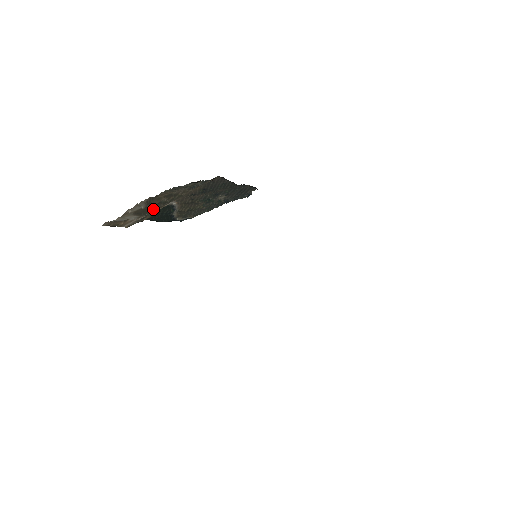
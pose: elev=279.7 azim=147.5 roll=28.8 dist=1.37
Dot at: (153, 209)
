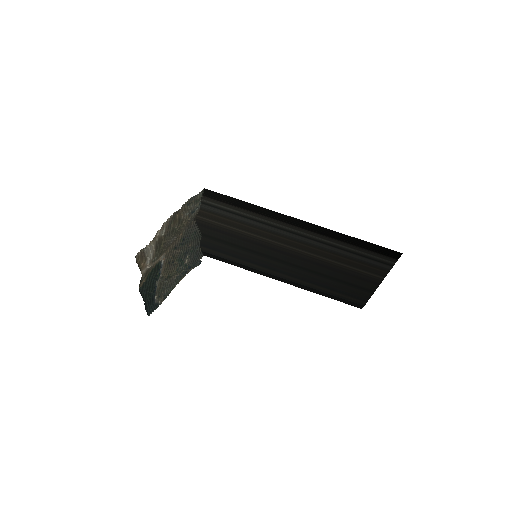
Dot at: (165, 244)
